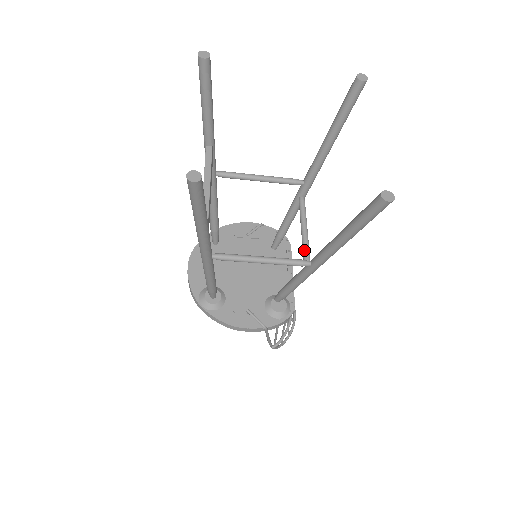
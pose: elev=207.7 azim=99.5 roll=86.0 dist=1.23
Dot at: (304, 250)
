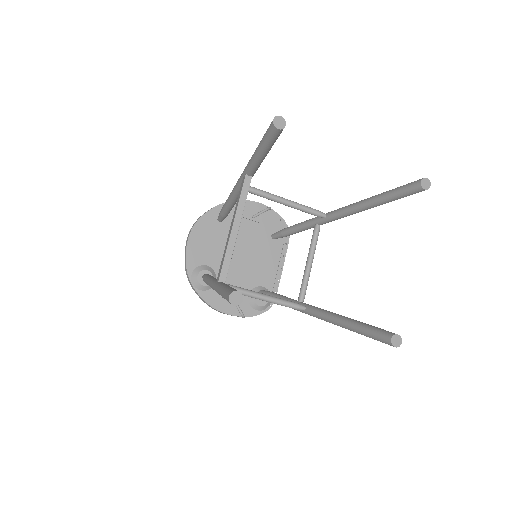
Dot at: (303, 285)
